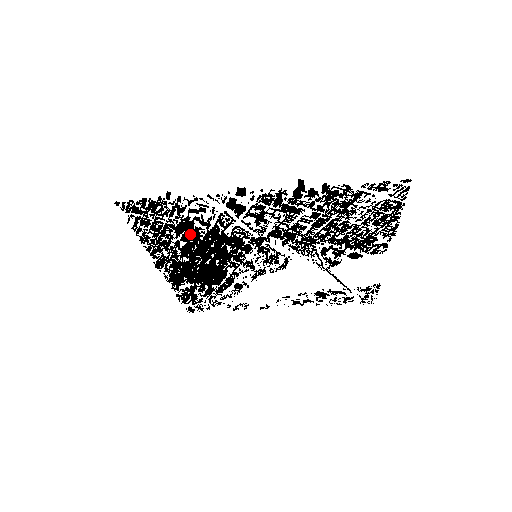
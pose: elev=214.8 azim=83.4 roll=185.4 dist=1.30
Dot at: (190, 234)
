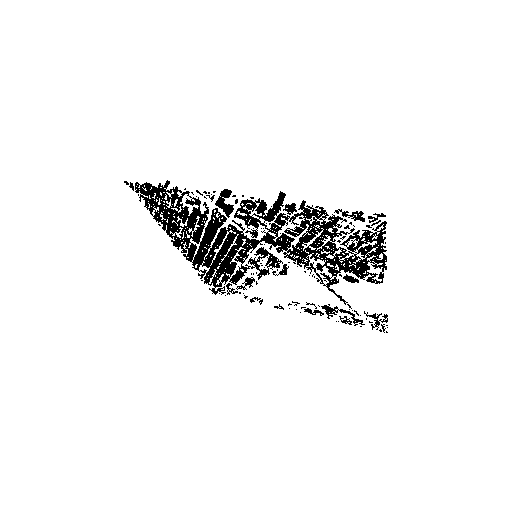
Dot at: (192, 222)
